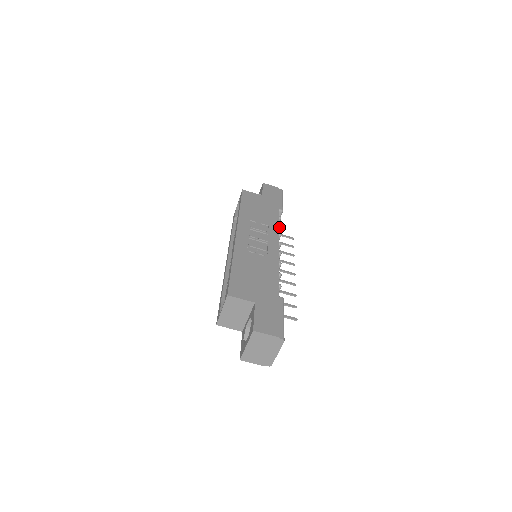
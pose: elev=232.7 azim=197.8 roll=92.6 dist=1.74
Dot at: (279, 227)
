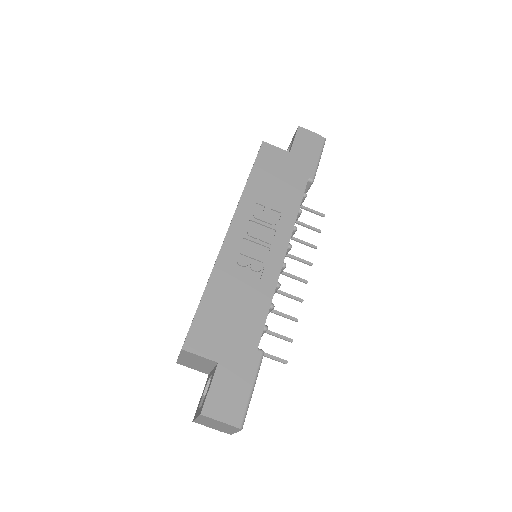
Dot at: (298, 213)
